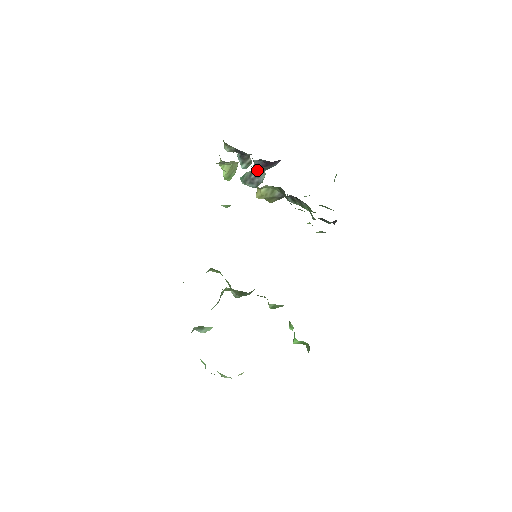
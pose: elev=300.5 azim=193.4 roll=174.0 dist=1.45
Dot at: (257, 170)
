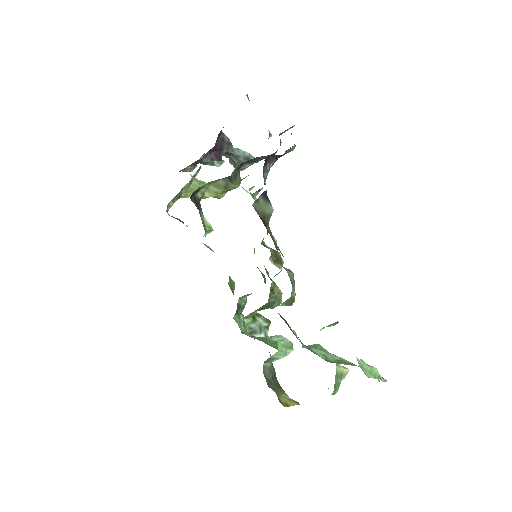
Dot at: (228, 155)
